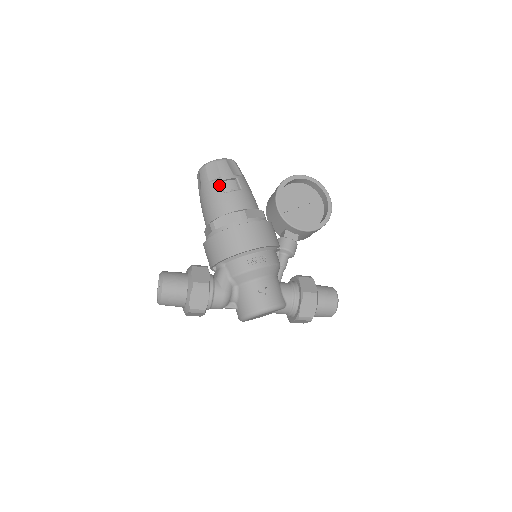
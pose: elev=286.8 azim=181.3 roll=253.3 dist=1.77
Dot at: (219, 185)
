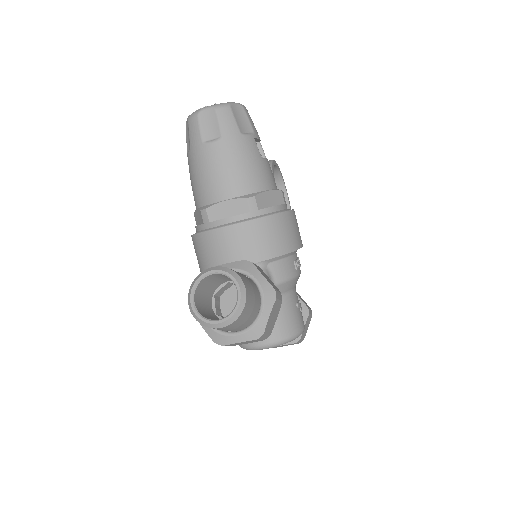
Dot at: (255, 144)
